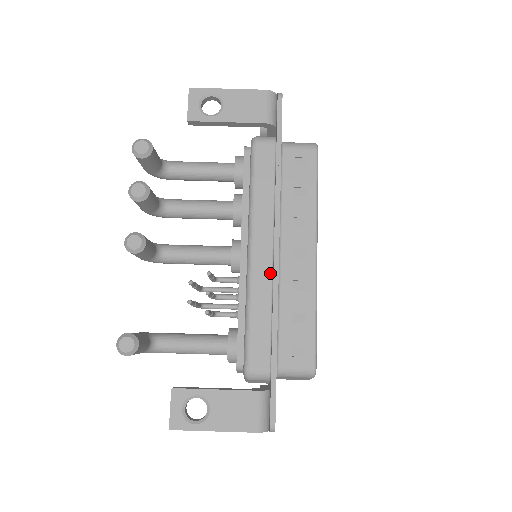
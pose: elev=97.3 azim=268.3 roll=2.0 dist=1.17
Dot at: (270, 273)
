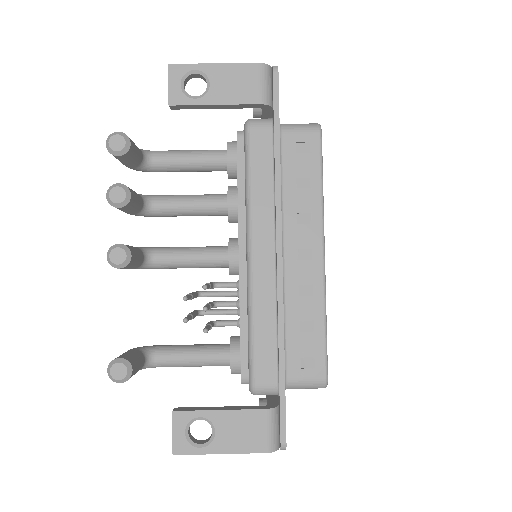
Dot at: (273, 279)
